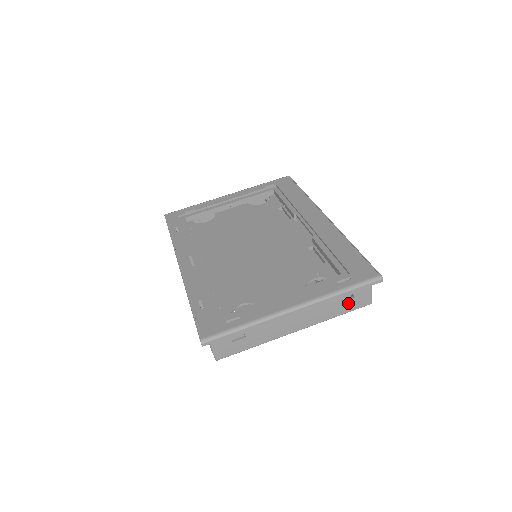
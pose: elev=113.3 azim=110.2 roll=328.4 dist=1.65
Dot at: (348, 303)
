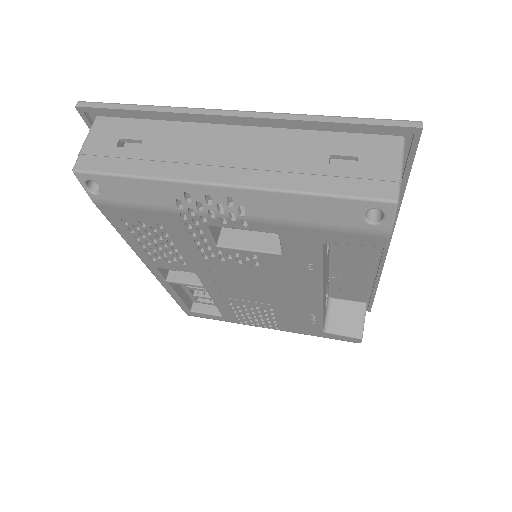
Dot at: (343, 173)
